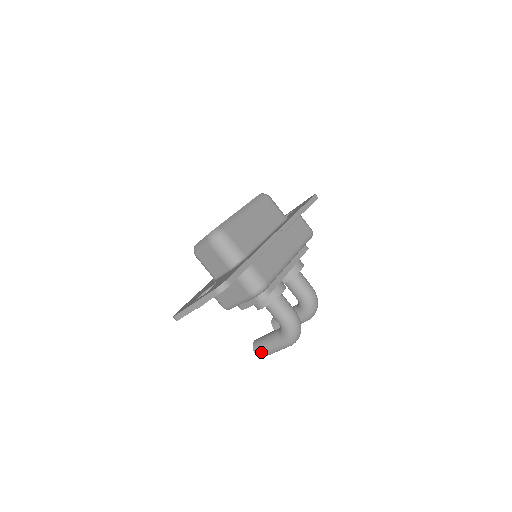
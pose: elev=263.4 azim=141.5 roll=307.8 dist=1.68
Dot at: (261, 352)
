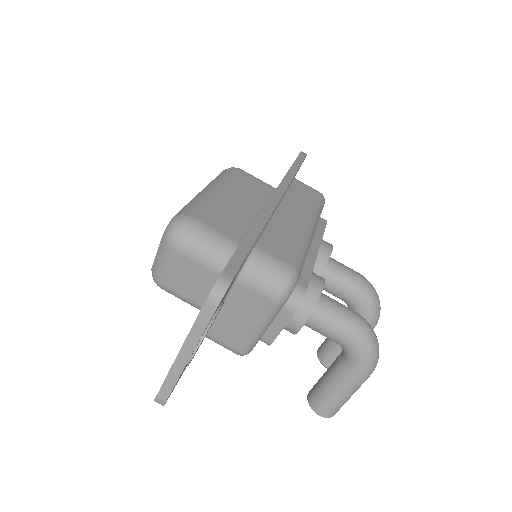
Dot at: (327, 407)
